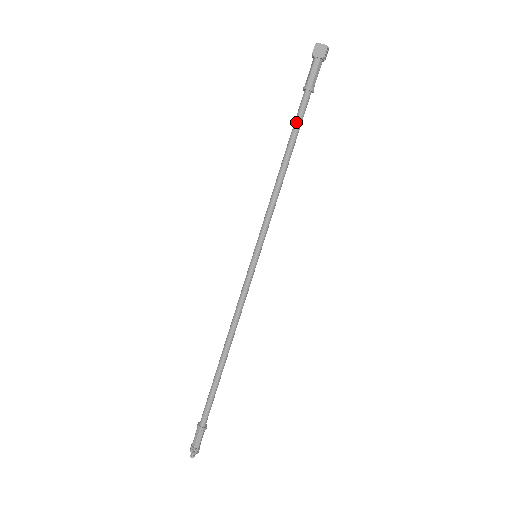
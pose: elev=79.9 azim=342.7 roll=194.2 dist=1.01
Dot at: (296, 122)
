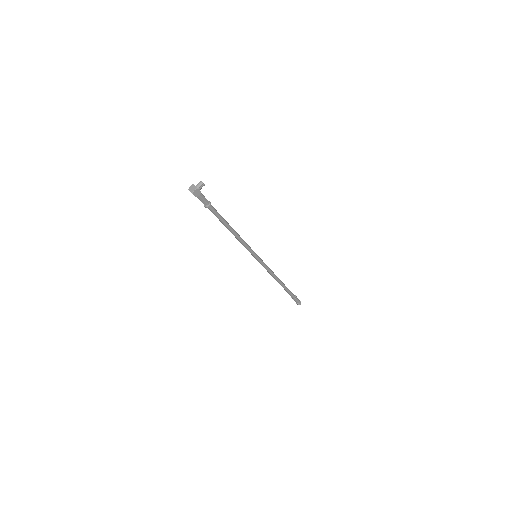
Dot at: occluded
